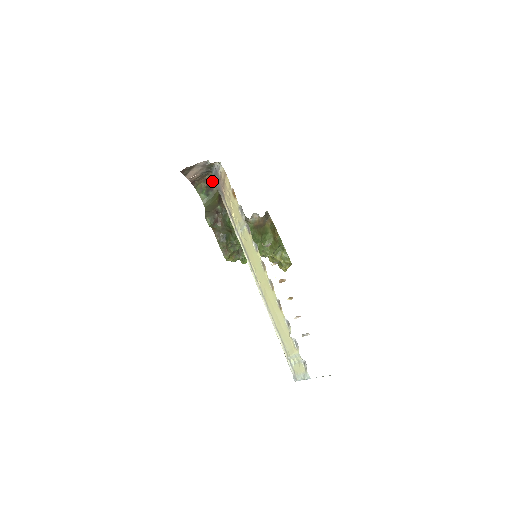
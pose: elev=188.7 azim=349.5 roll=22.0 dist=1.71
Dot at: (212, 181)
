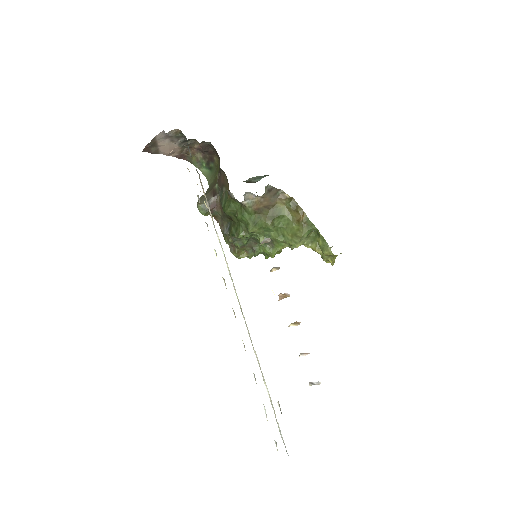
Dot at: (204, 150)
